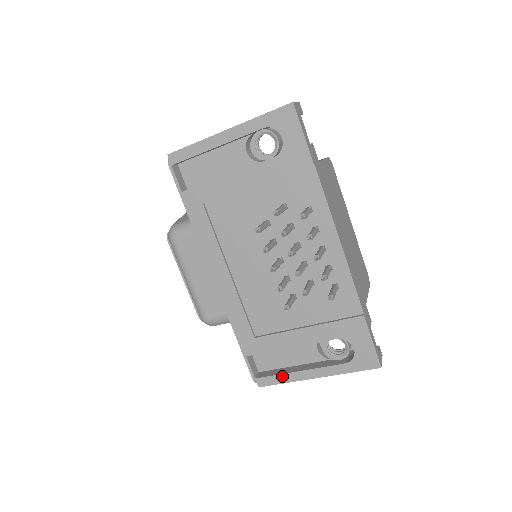
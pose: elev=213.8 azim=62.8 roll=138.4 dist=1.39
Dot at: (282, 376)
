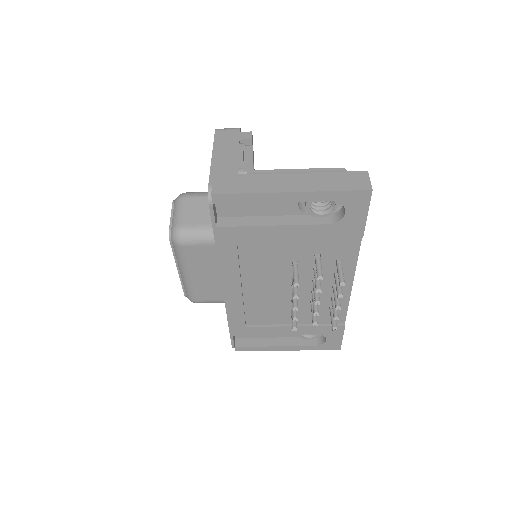
Dot at: (259, 348)
